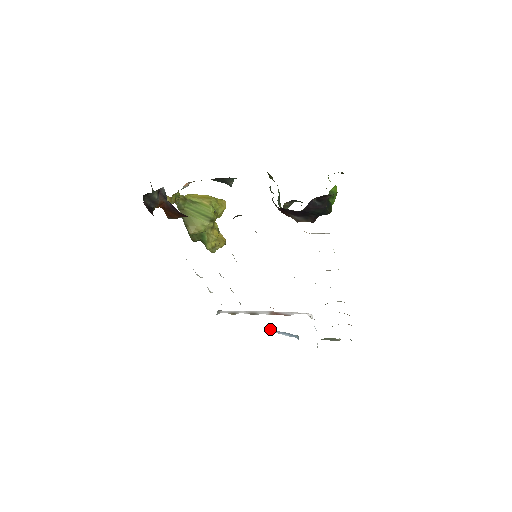
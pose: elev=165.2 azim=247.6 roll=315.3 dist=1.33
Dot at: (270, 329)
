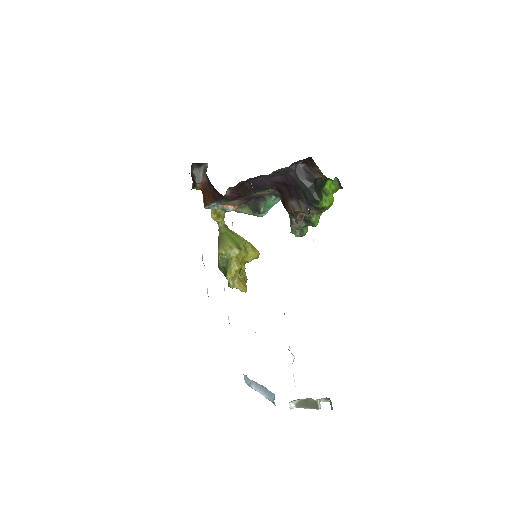
Dot at: occluded
